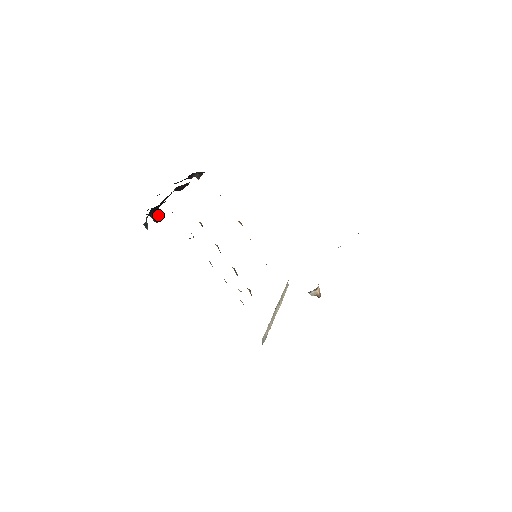
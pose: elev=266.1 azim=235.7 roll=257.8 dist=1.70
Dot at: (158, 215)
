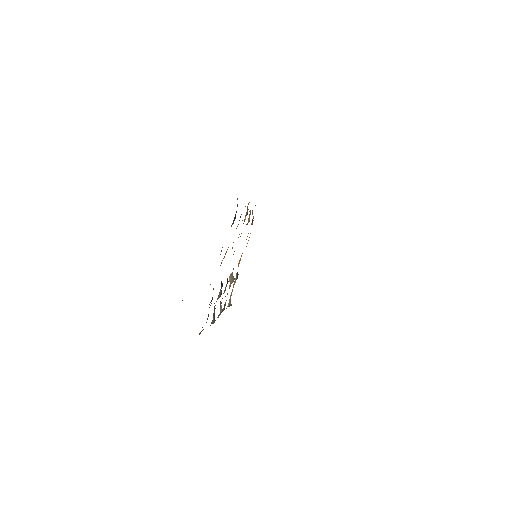
Dot at: occluded
